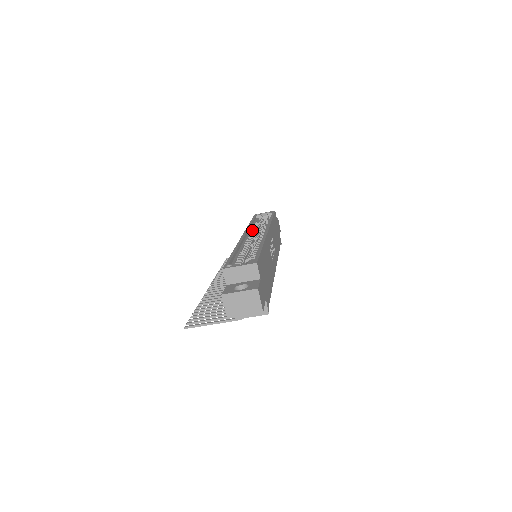
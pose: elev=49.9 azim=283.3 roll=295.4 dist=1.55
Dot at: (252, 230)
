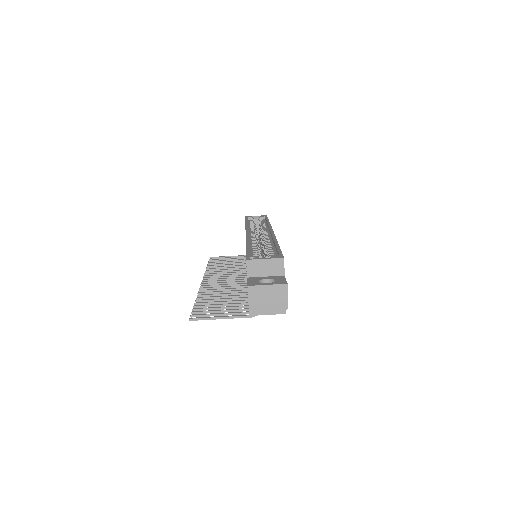
Dot at: (251, 229)
